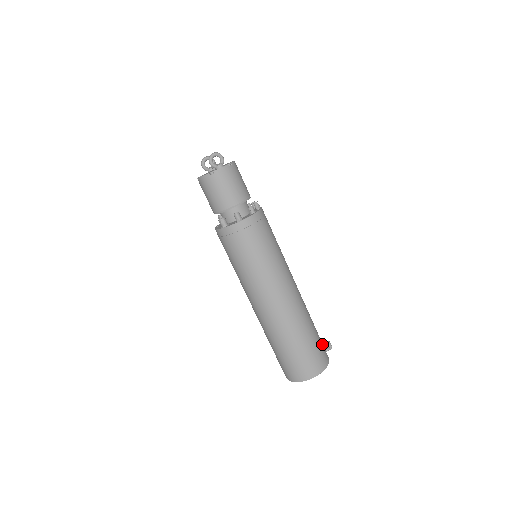
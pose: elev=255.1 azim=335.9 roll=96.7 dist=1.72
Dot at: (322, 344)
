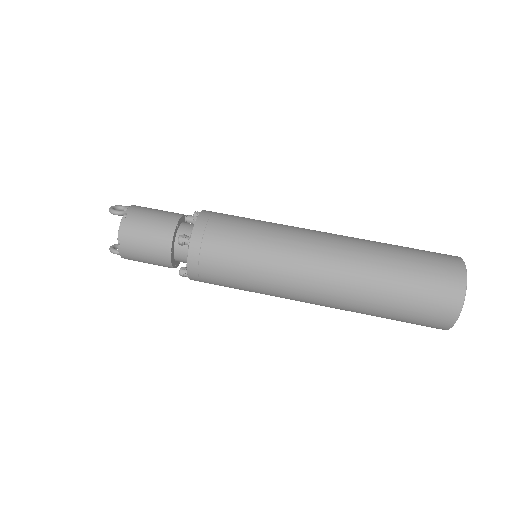
Dot at: occluded
